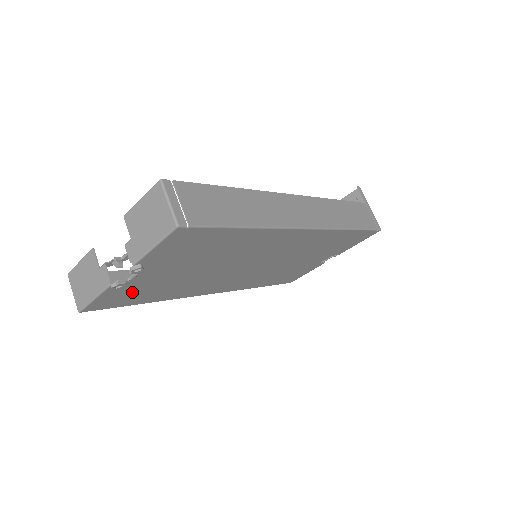
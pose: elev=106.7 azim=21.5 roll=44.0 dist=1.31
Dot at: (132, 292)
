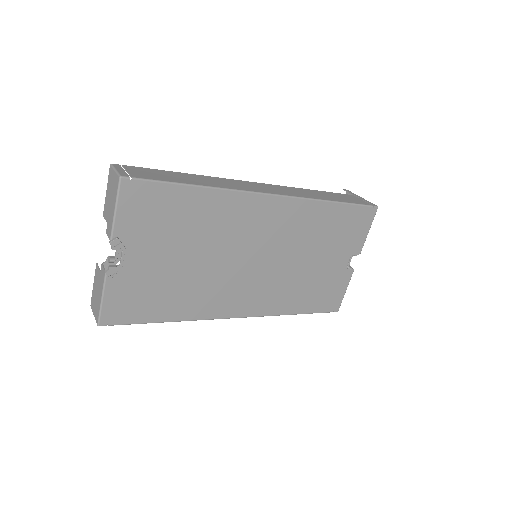
Dot at: (137, 294)
